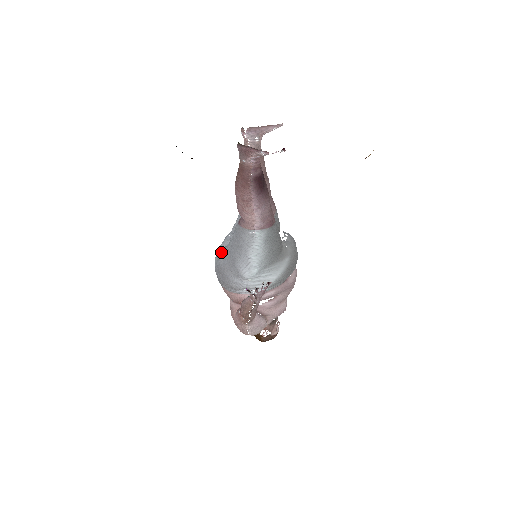
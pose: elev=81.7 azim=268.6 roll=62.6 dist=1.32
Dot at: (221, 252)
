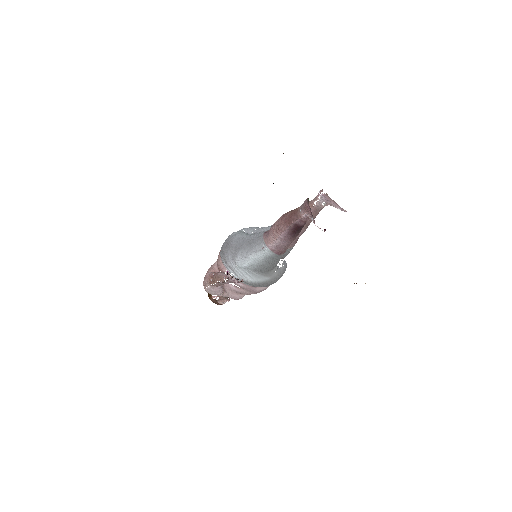
Dot at: (240, 234)
